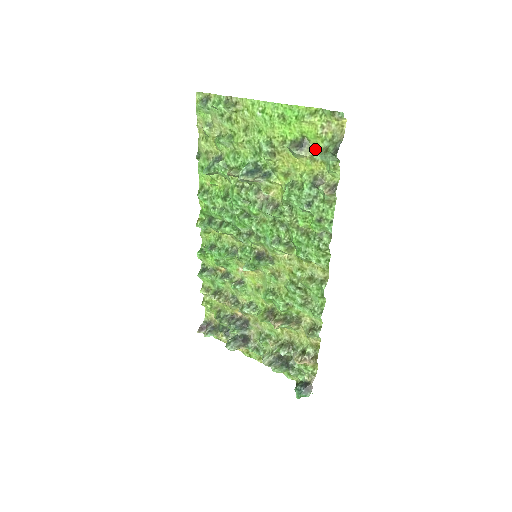
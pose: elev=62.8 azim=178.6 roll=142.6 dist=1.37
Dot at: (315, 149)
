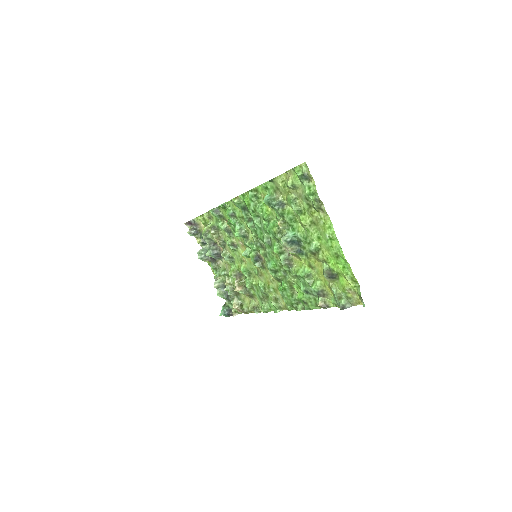
Dot at: (337, 285)
